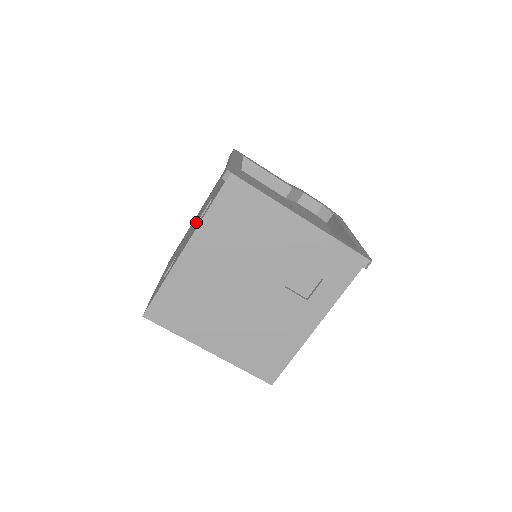
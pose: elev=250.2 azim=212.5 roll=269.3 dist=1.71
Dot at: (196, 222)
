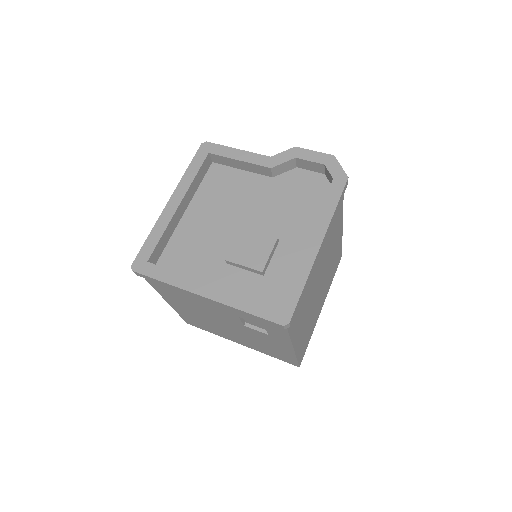
Dot at: occluded
